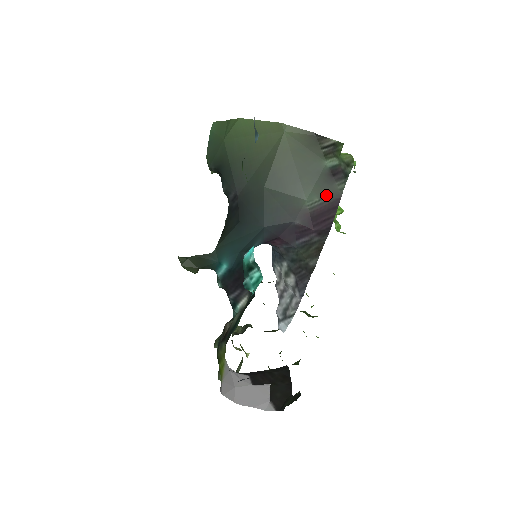
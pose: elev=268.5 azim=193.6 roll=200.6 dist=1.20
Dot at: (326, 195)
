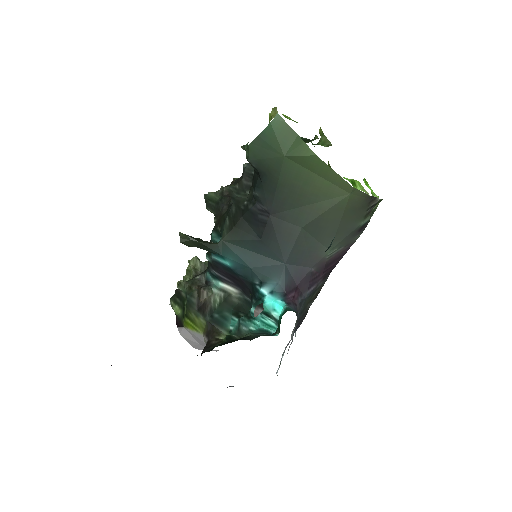
Dot at: (345, 245)
